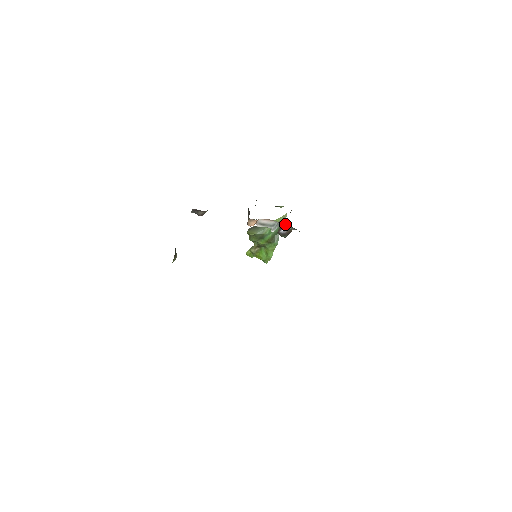
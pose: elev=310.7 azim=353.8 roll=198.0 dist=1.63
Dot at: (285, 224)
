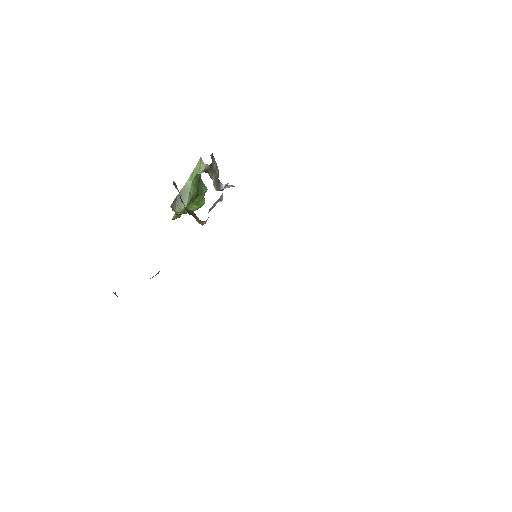
Dot at: occluded
